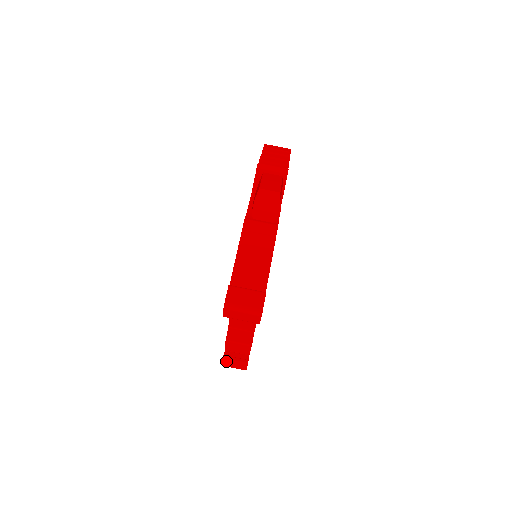
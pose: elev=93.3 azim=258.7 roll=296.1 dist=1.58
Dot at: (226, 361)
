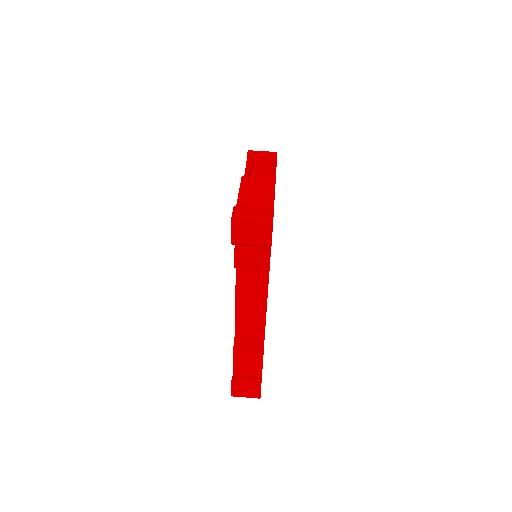
Dot at: (236, 384)
